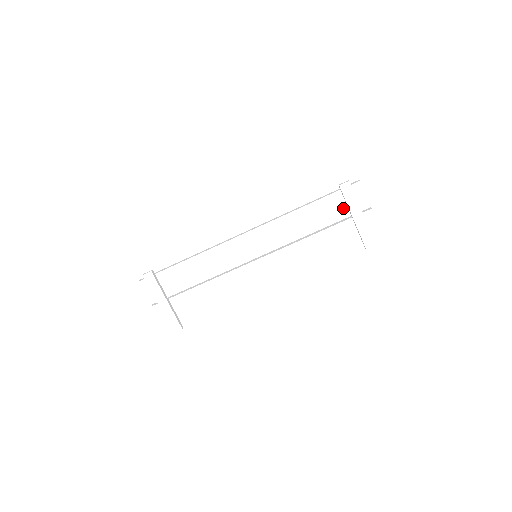
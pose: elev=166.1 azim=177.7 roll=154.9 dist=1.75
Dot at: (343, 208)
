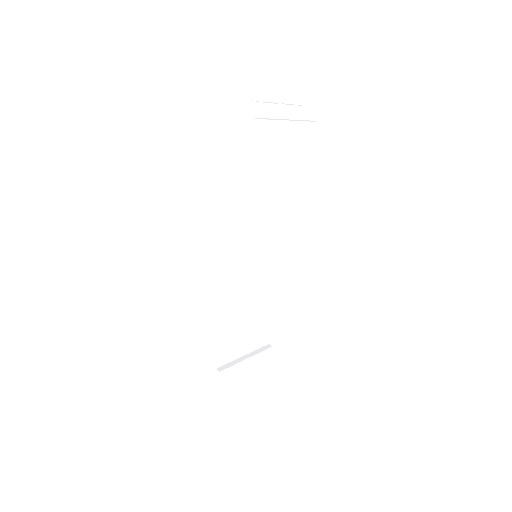
Dot at: (270, 140)
